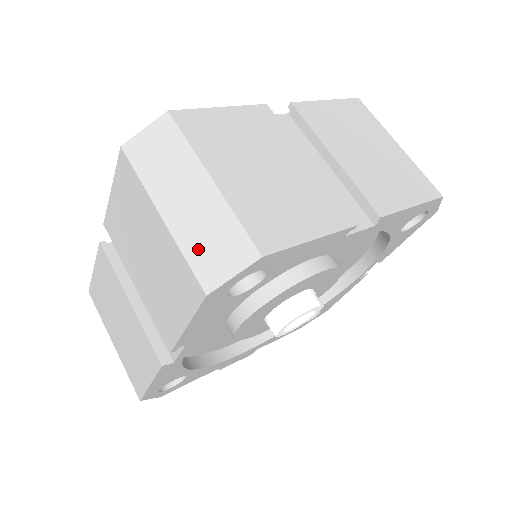
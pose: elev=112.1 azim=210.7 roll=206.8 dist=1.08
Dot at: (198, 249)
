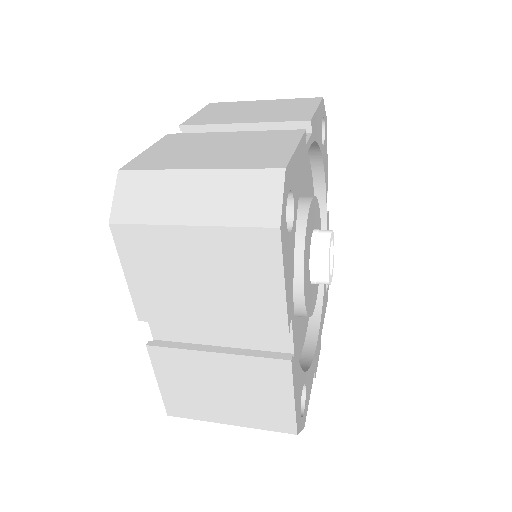
Dot at: (240, 212)
